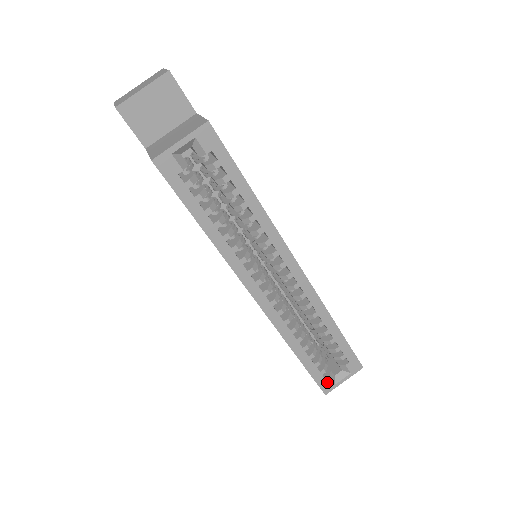
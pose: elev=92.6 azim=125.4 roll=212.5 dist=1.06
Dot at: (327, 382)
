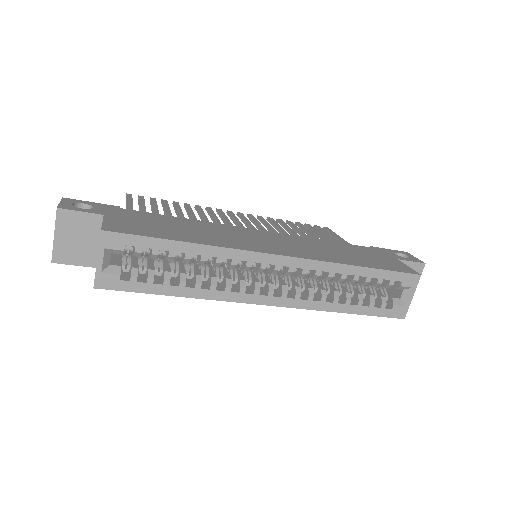
Dot at: (396, 310)
